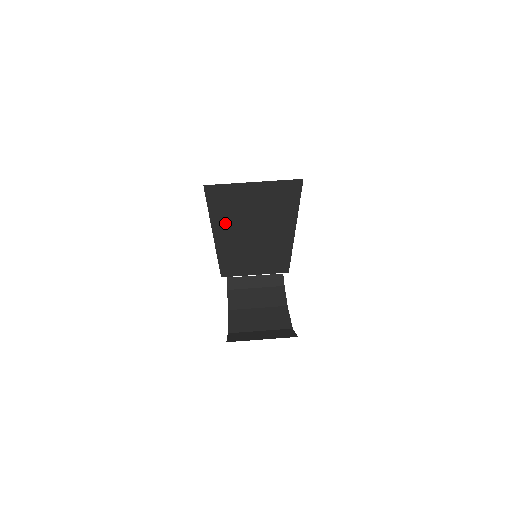
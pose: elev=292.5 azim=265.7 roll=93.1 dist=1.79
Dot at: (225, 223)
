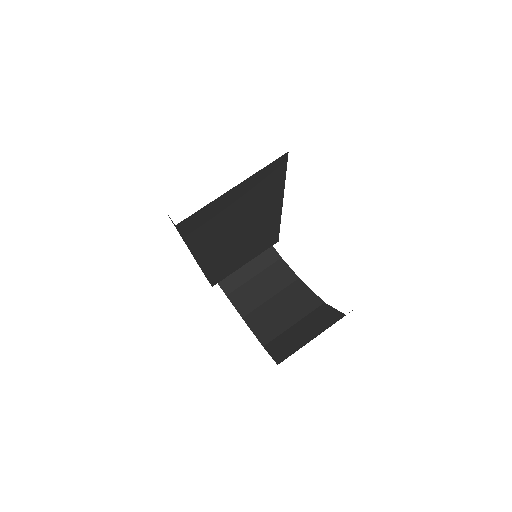
Dot at: (207, 243)
